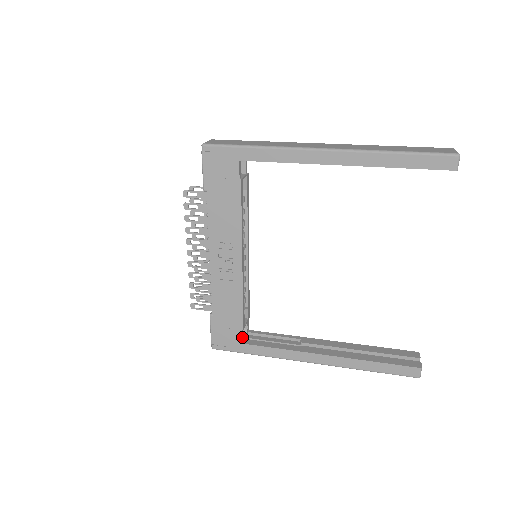
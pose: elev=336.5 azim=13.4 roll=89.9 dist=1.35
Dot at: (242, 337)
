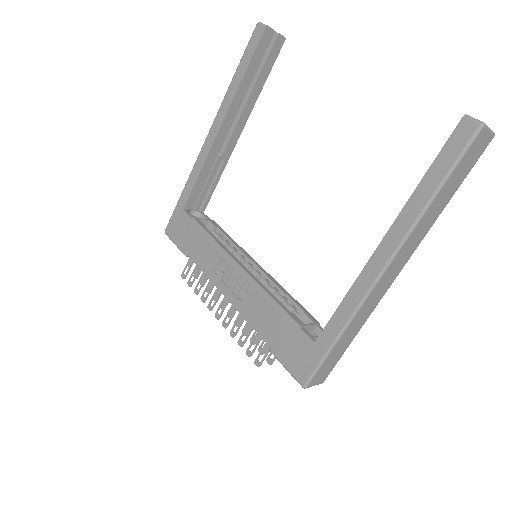
Dot at: (309, 336)
